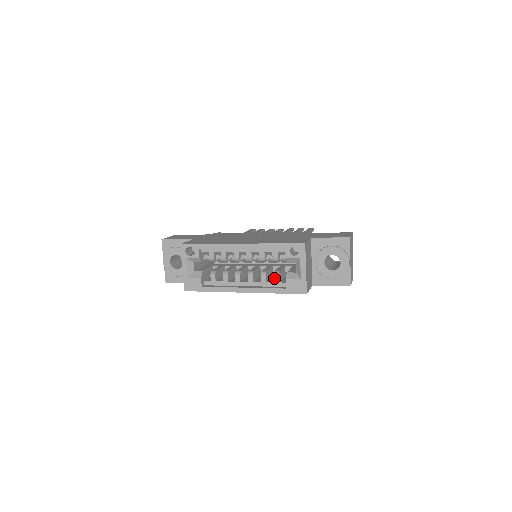
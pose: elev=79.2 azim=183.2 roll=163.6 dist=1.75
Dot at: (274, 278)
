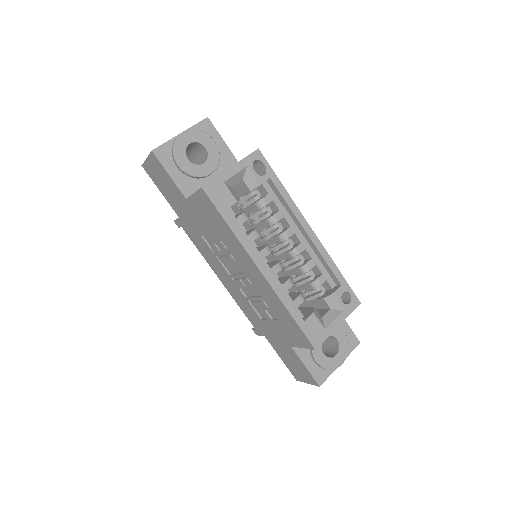
Dot at: (298, 297)
